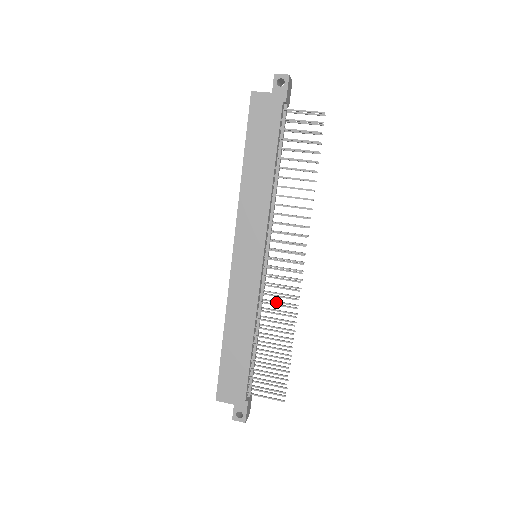
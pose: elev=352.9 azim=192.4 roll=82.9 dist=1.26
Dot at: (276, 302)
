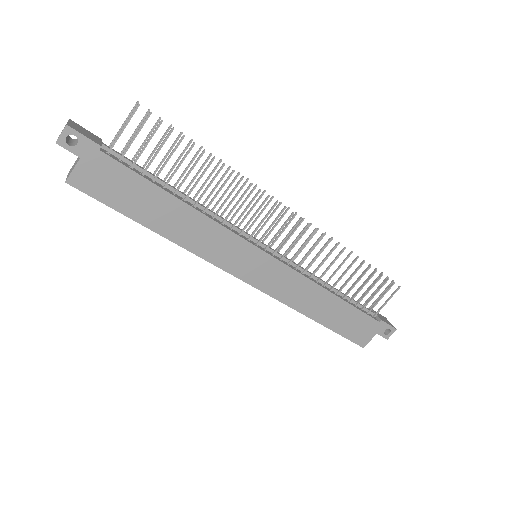
Dot at: (309, 254)
